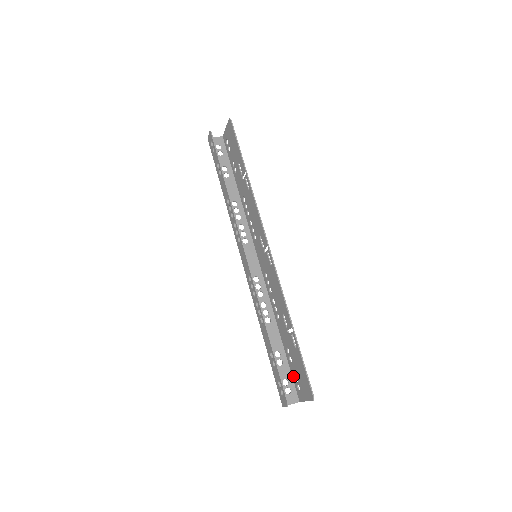
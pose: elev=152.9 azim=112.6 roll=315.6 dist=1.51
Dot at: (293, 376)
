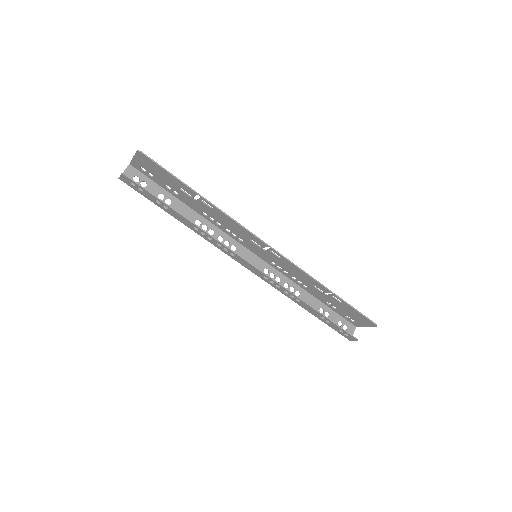
Dot at: (342, 316)
